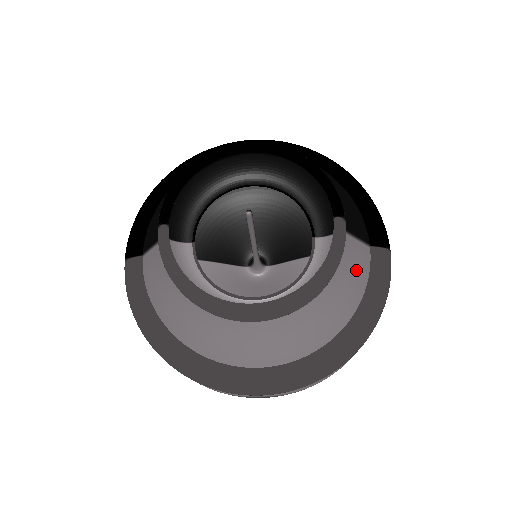
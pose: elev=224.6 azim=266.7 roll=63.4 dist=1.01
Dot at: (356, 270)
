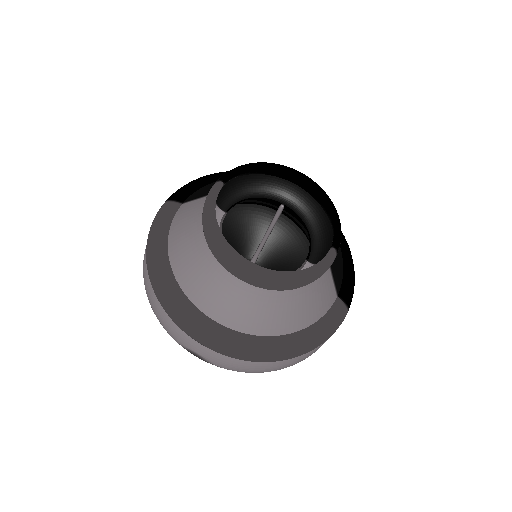
Dot at: (321, 299)
